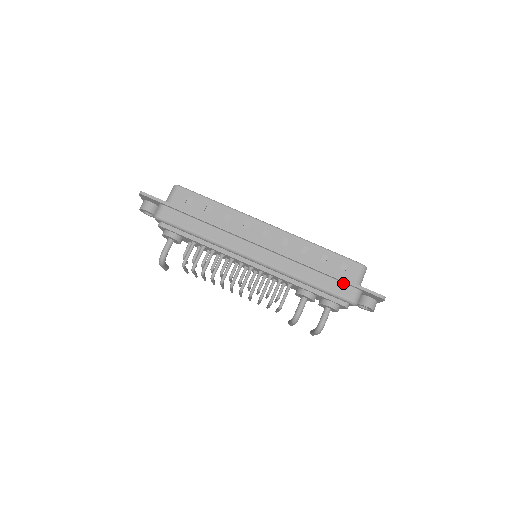
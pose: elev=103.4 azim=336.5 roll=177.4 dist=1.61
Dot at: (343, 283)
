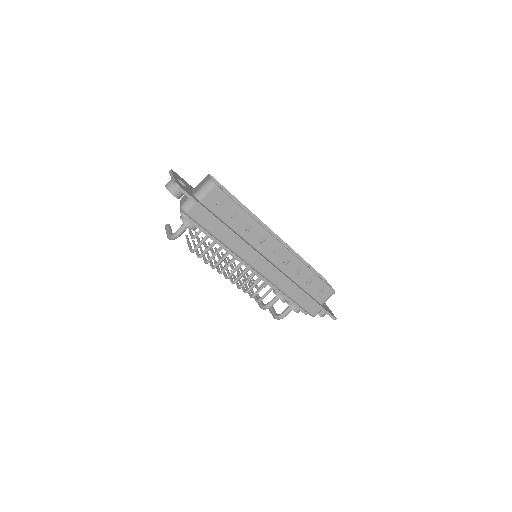
Dot at: (314, 303)
